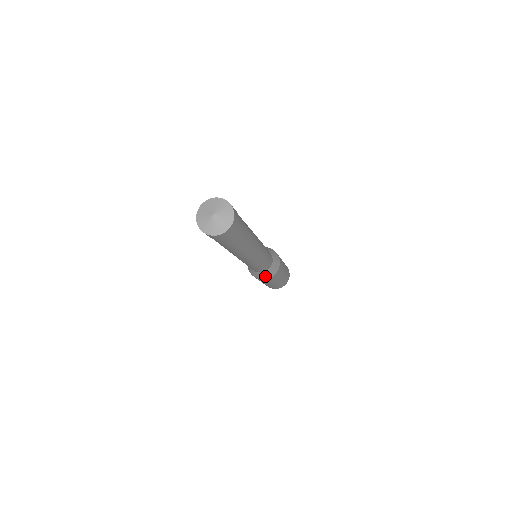
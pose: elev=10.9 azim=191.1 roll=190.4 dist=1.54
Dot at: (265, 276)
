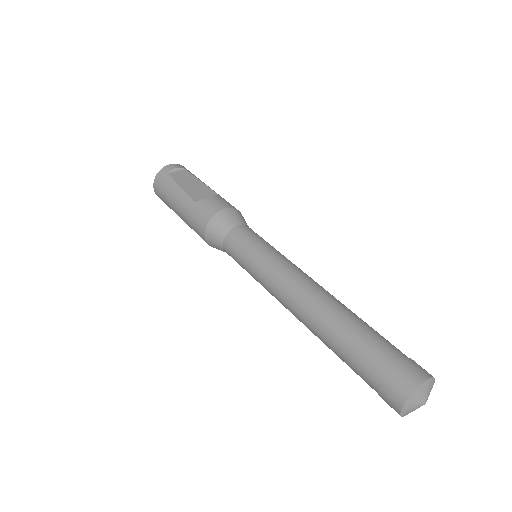
Dot at: occluded
